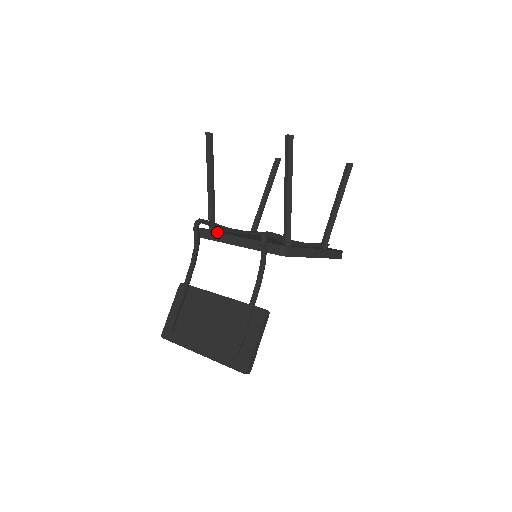
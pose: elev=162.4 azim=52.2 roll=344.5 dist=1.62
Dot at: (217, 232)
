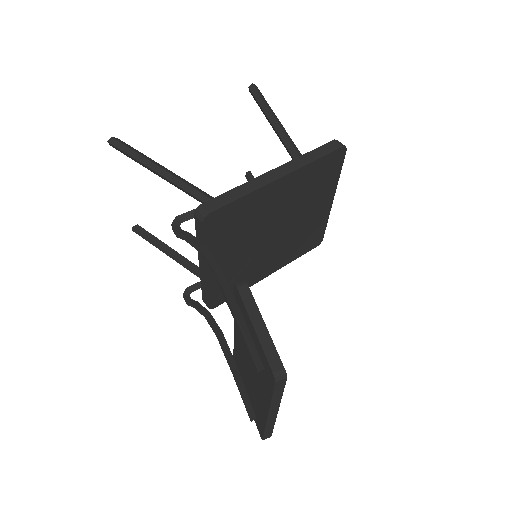
Dot at: occluded
